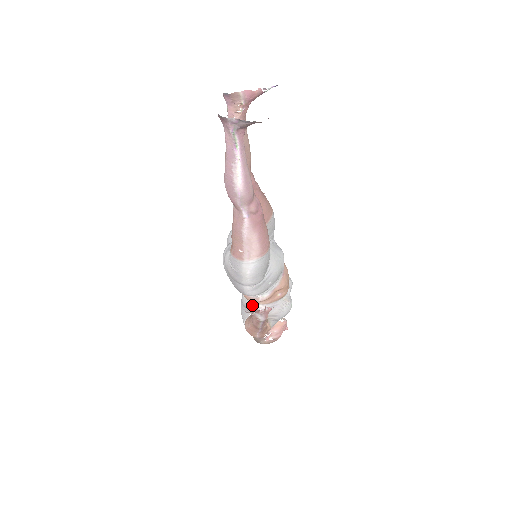
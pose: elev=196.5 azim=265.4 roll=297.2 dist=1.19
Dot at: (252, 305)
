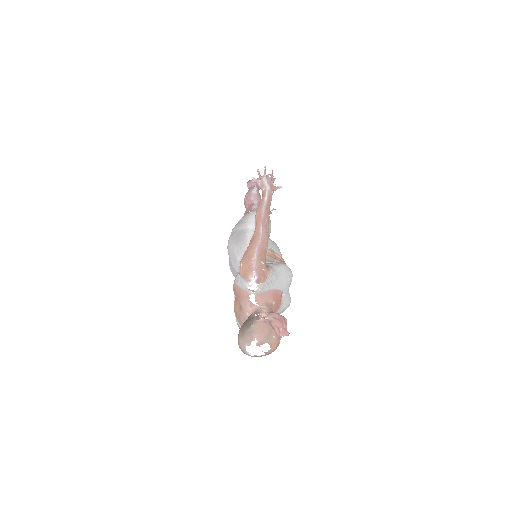
Dot at: occluded
